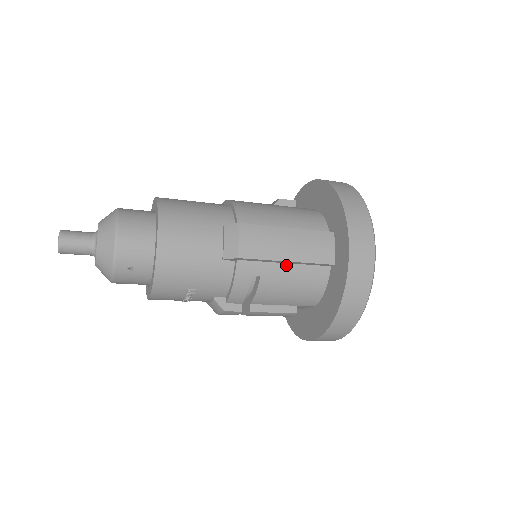
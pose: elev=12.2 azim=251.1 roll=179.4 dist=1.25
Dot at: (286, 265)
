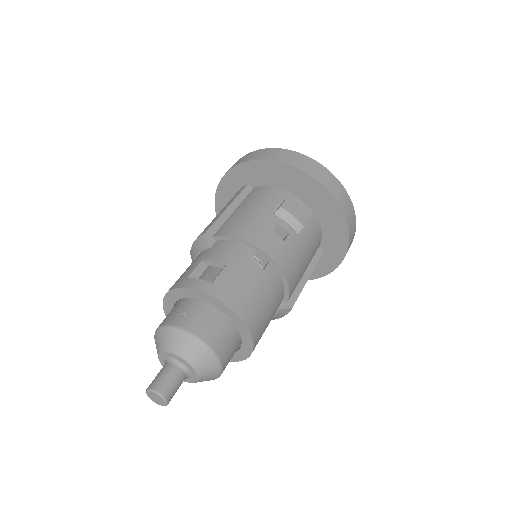
Dot at: occluded
